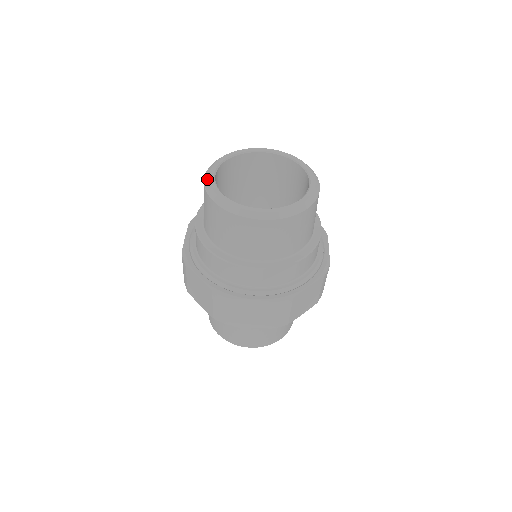
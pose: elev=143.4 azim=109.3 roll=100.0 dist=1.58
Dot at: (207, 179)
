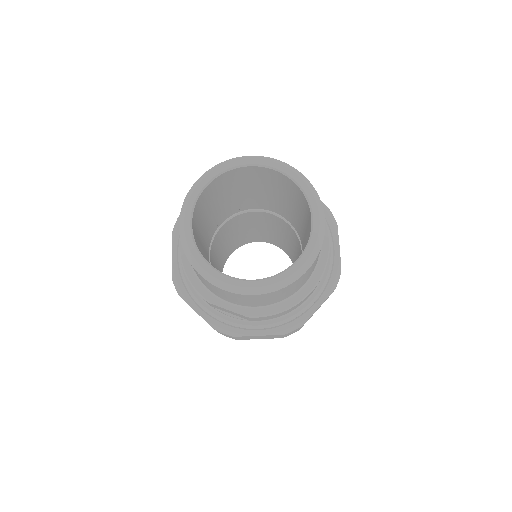
Dot at: (195, 186)
